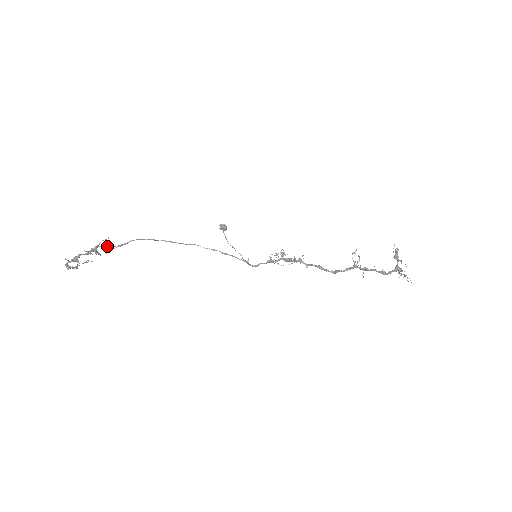
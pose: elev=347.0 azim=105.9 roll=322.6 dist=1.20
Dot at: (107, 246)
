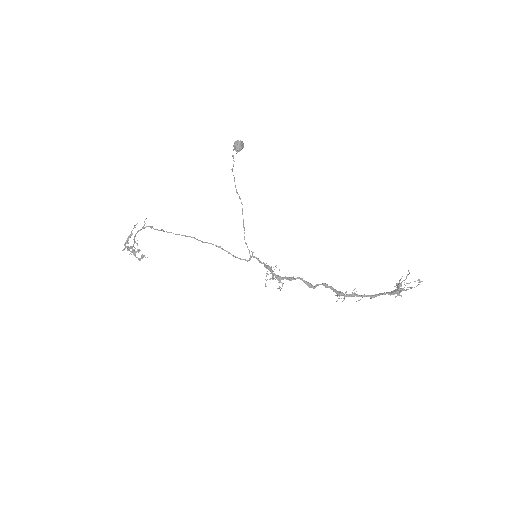
Dot at: occluded
